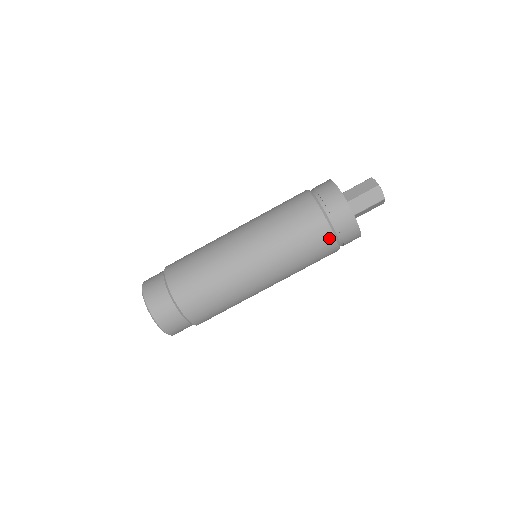
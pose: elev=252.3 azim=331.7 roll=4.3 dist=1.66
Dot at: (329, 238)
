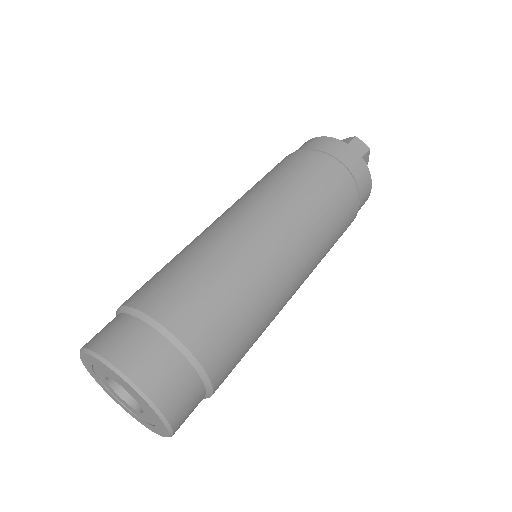
Dot at: (344, 180)
